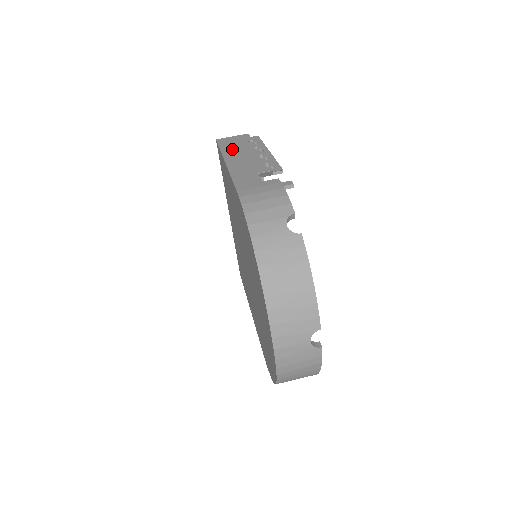
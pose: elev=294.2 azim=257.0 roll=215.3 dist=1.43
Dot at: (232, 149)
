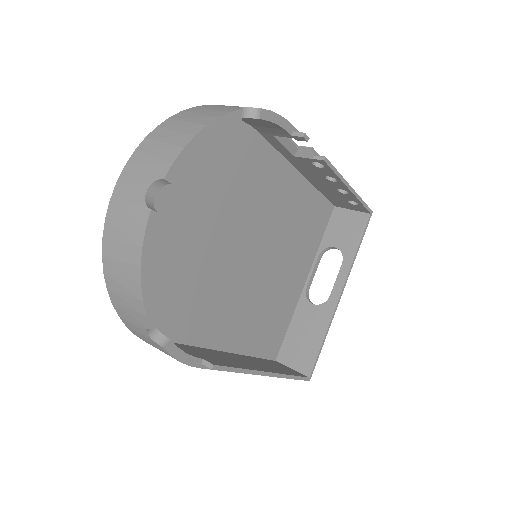
Dot at: occluded
